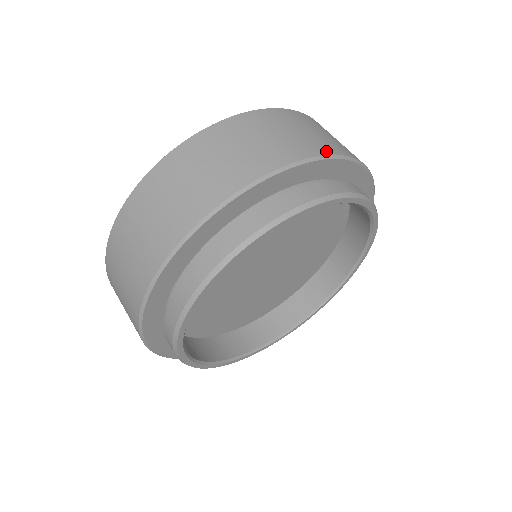
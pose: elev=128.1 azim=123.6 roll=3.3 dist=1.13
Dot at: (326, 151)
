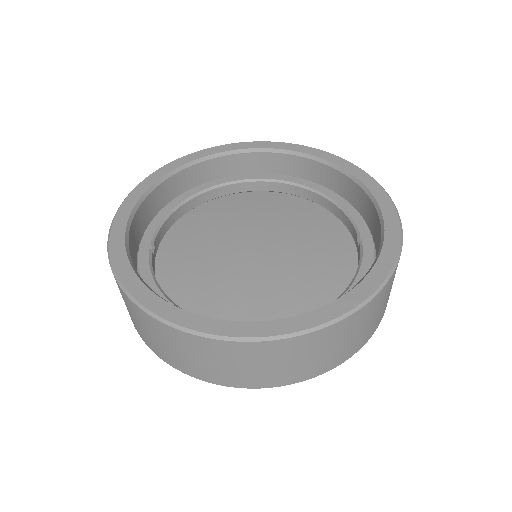
Dot at: (322, 372)
